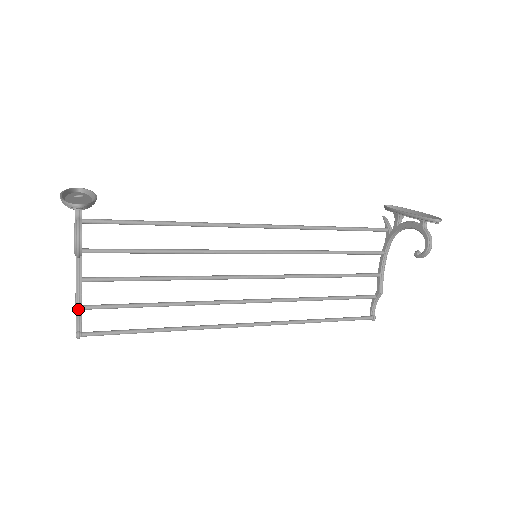
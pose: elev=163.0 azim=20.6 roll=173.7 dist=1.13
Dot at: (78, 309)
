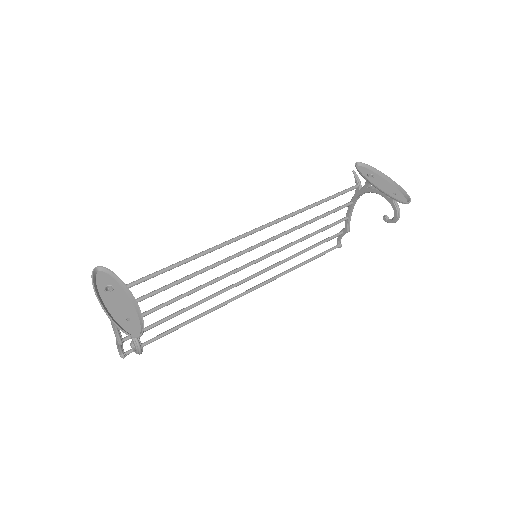
Dot at: (121, 345)
